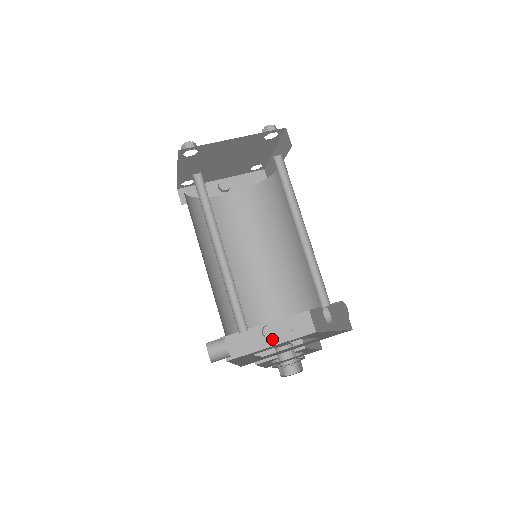
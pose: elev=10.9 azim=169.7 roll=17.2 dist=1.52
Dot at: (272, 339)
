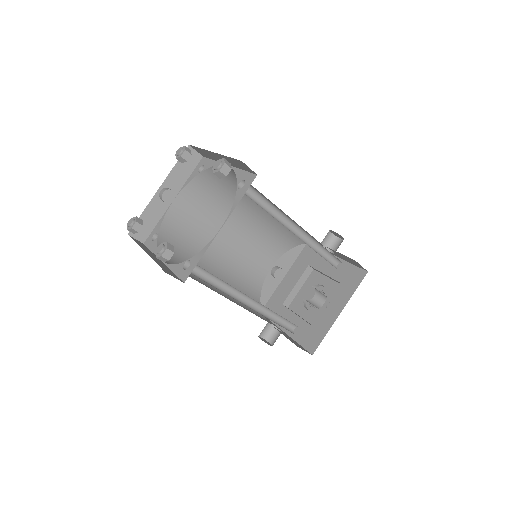
Dot at: occluded
